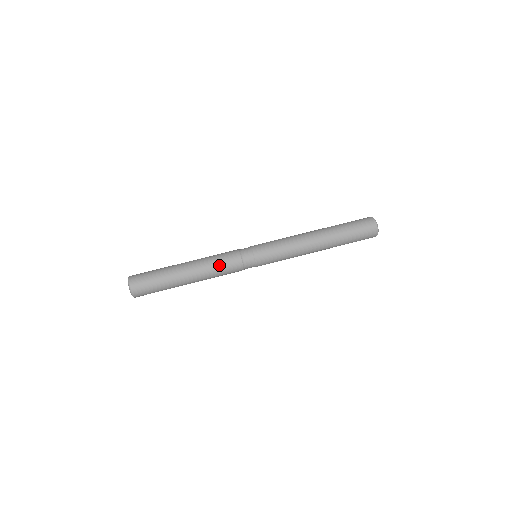
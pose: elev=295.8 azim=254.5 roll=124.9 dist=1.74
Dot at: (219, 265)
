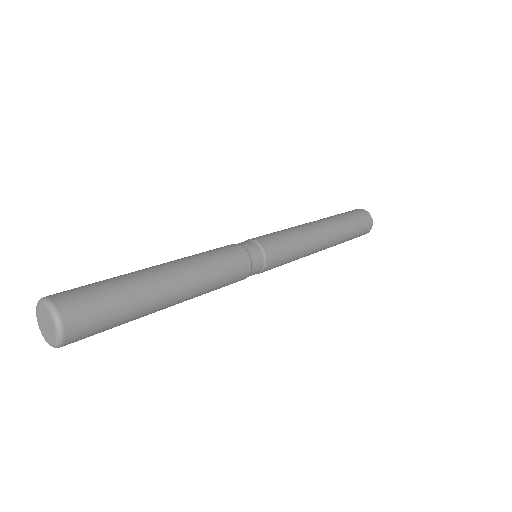
Dot at: (222, 273)
